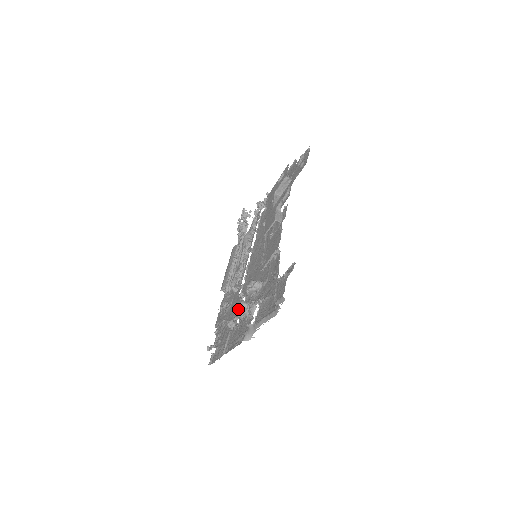
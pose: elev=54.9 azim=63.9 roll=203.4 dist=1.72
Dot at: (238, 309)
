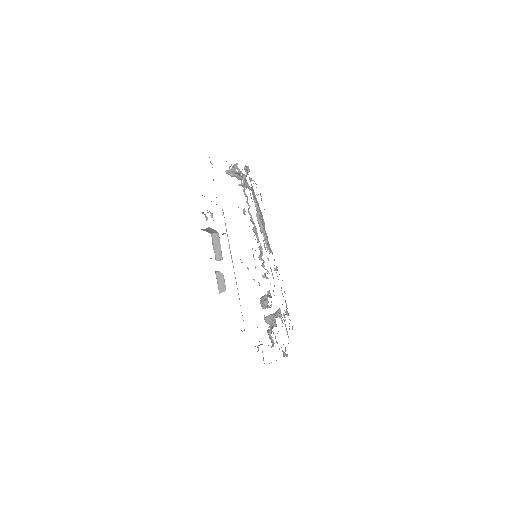
Dot at: occluded
